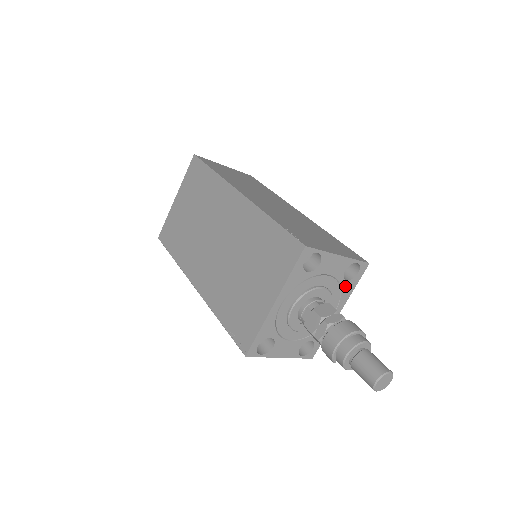
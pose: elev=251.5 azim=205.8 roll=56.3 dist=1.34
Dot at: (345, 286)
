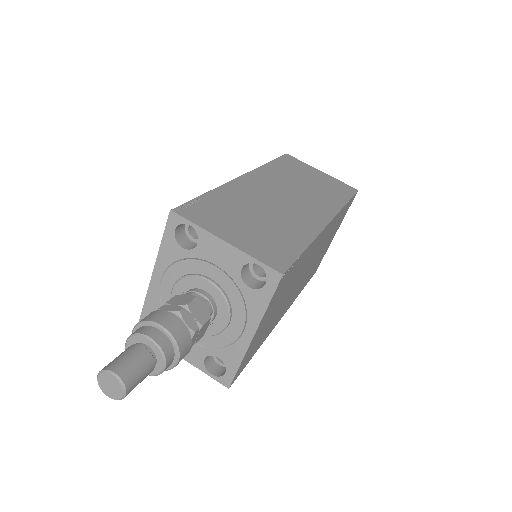
Dot at: (250, 296)
